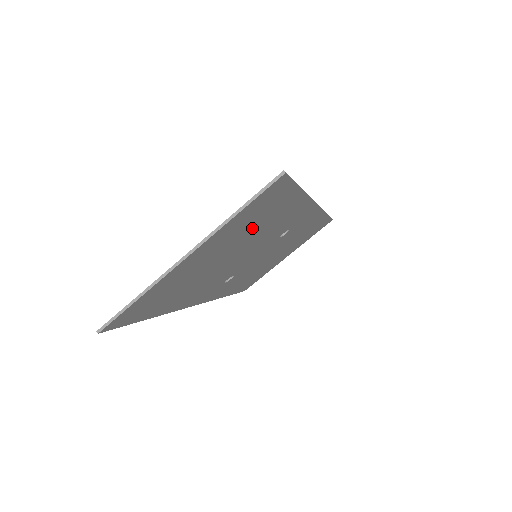
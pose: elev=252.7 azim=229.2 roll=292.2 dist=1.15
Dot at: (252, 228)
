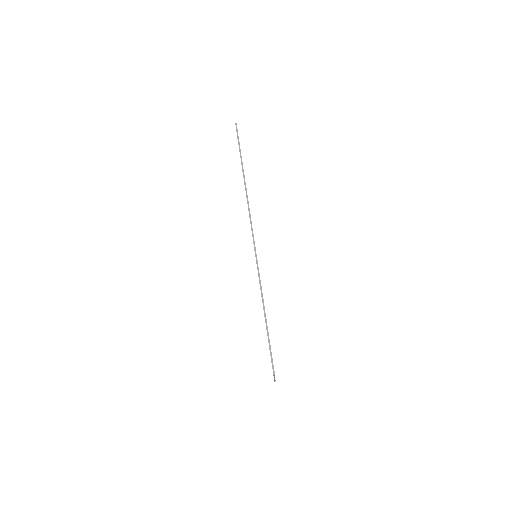
Dot at: occluded
